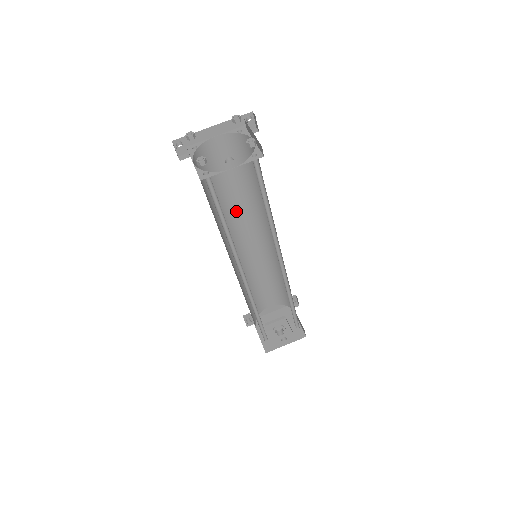
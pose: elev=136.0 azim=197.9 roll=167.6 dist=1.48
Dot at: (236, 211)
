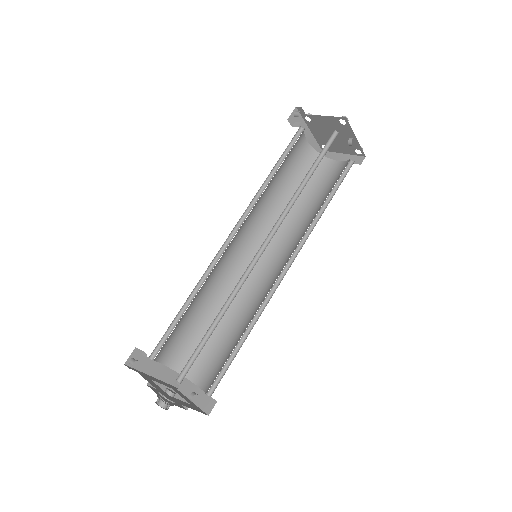
Dot at: (260, 209)
